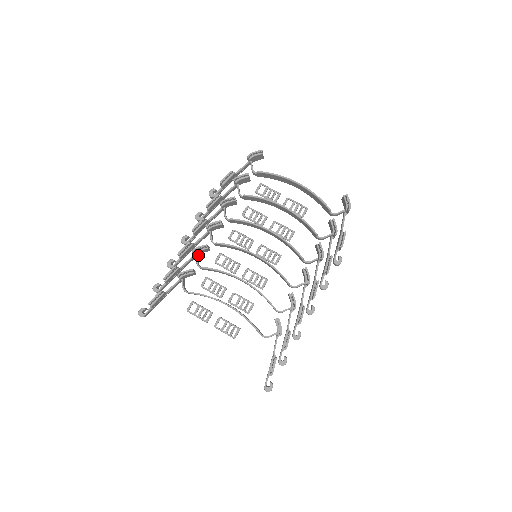
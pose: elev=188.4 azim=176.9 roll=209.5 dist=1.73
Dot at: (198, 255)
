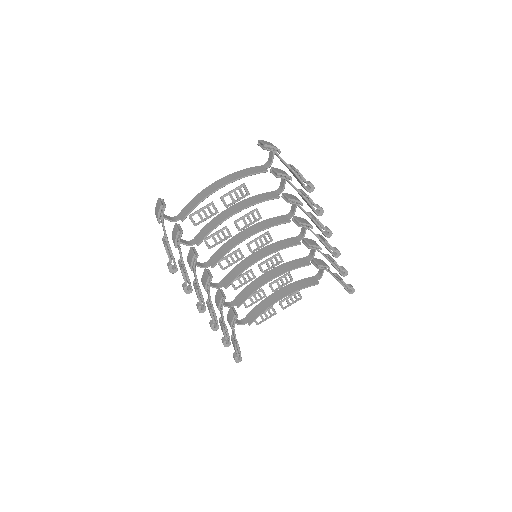
Dot at: occluded
